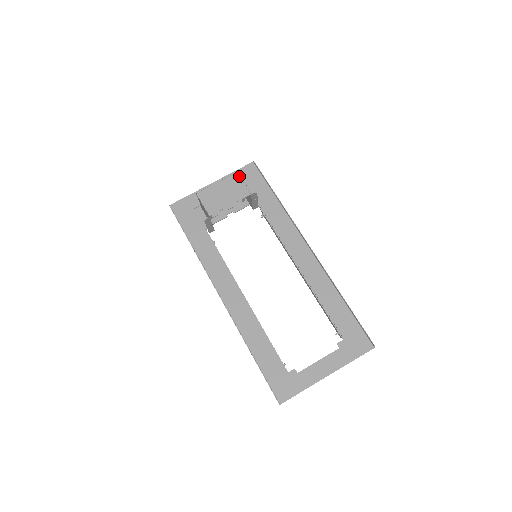
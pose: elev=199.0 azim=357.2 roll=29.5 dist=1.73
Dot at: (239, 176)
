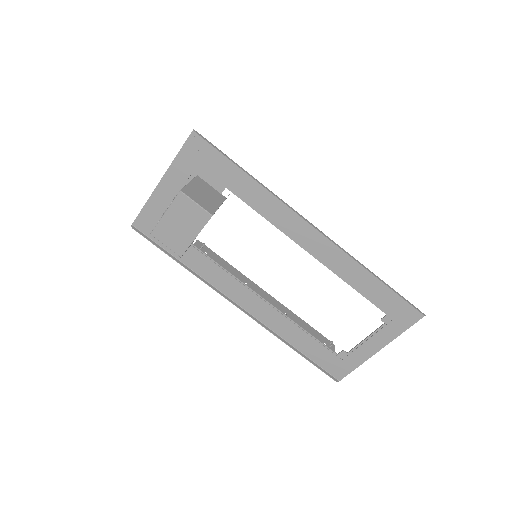
Dot at: (186, 196)
